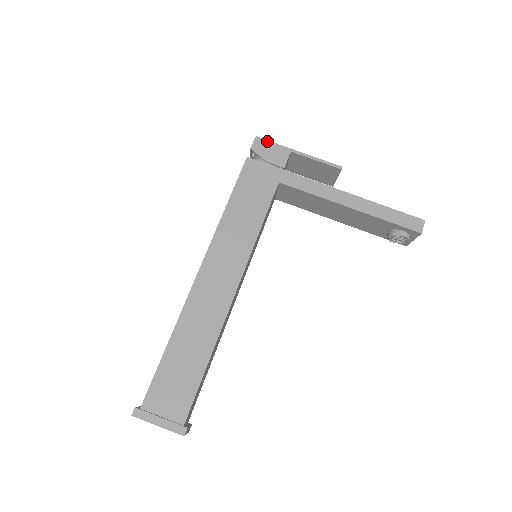
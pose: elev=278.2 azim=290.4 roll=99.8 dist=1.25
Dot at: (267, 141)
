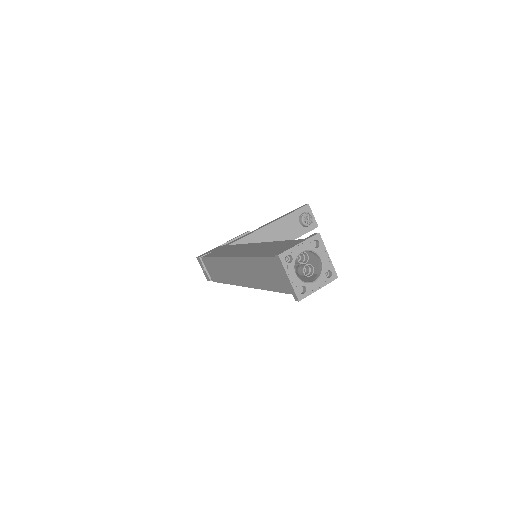
Dot at: occluded
